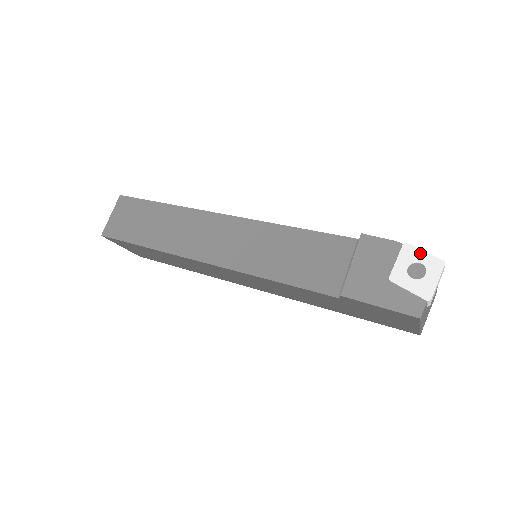
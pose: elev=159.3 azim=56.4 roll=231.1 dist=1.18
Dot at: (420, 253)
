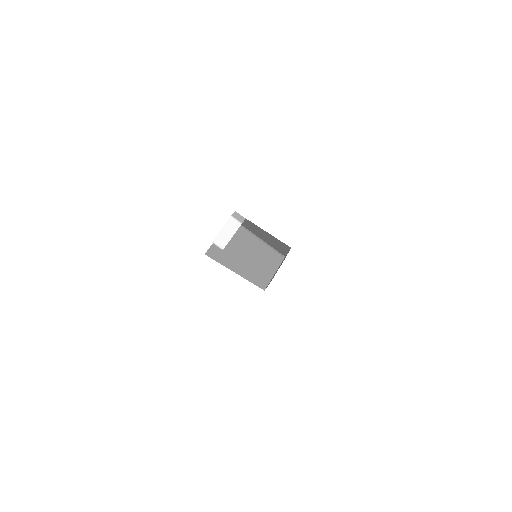
Dot at: occluded
